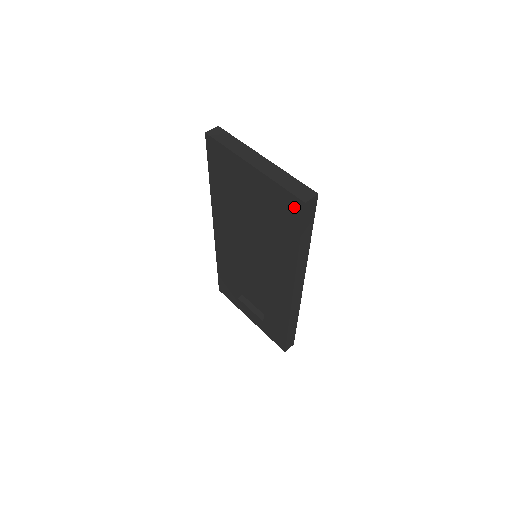
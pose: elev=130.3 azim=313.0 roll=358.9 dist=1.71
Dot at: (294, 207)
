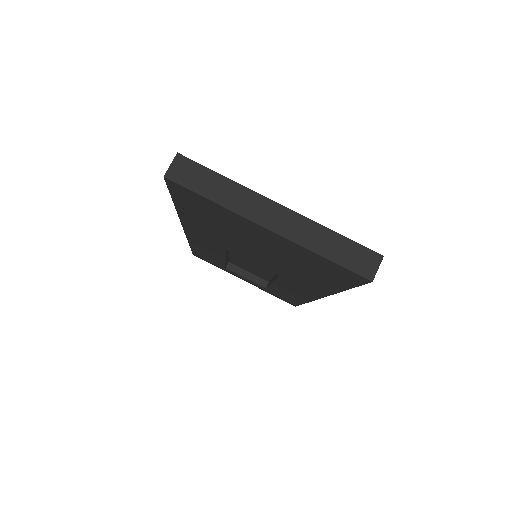
Dot at: (348, 276)
